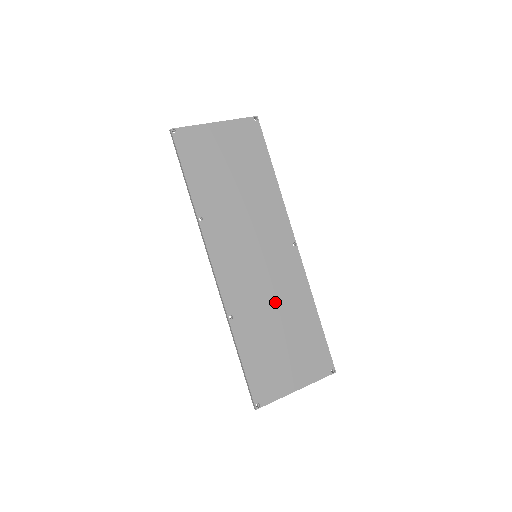
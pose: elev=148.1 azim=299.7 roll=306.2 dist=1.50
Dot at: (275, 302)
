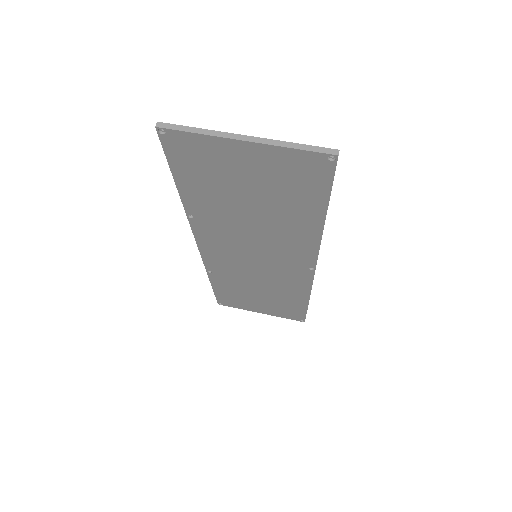
Dot at: (263, 282)
